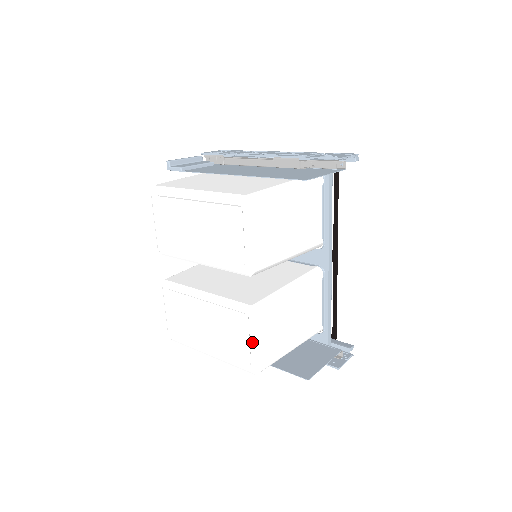
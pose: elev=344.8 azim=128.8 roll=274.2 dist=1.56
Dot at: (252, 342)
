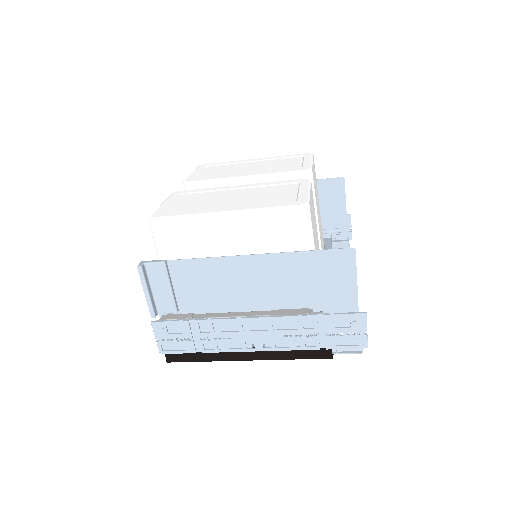
Dot at: (302, 191)
